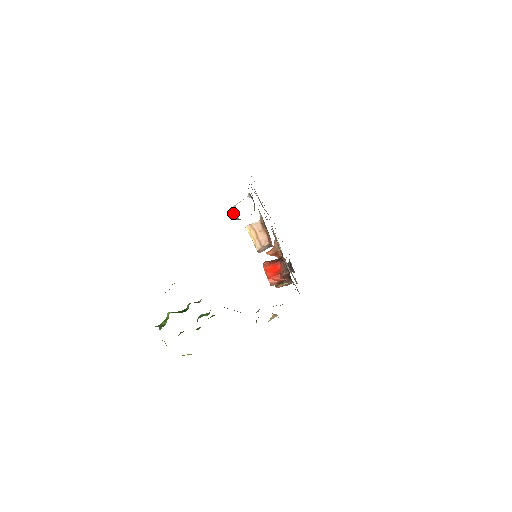
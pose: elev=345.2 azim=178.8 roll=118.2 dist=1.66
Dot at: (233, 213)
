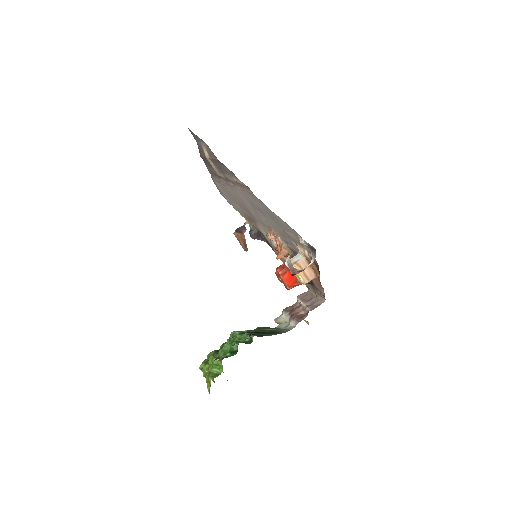
Dot at: (290, 264)
